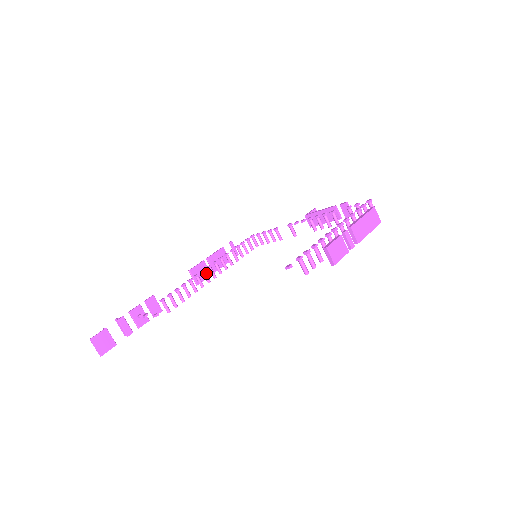
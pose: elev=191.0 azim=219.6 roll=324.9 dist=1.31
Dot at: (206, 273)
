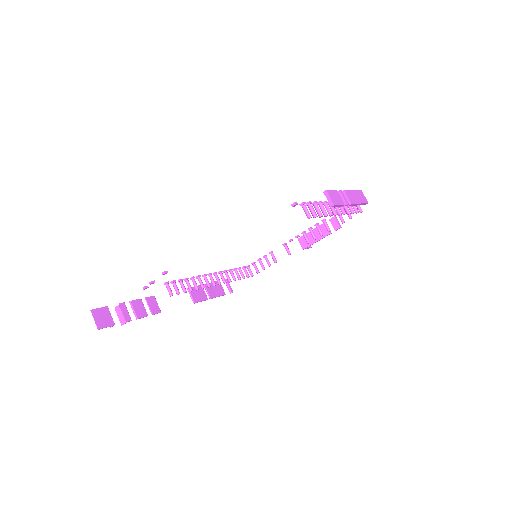
Dot at: (203, 296)
